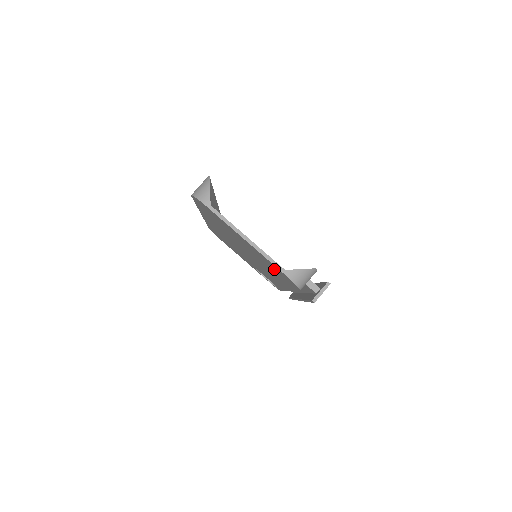
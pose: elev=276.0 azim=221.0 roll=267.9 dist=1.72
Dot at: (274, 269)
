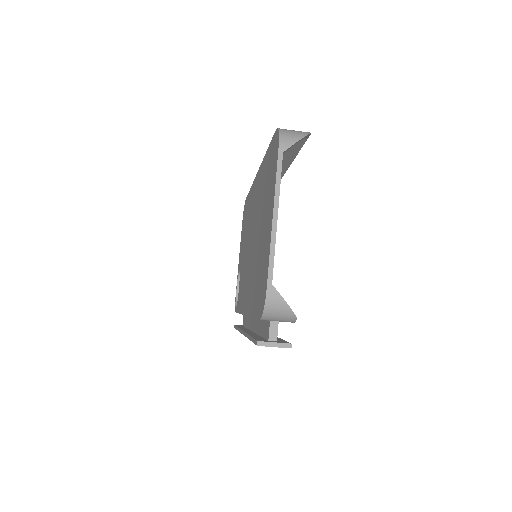
Dot at: (262, 275)
